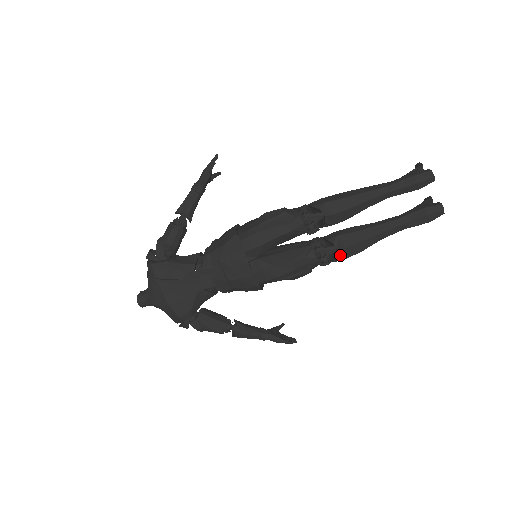
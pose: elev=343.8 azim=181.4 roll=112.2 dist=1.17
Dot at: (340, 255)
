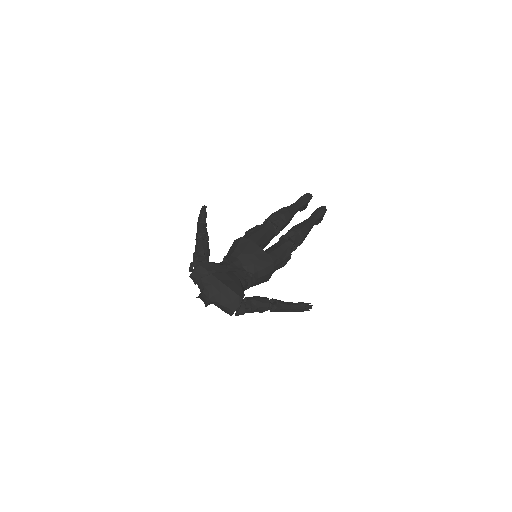
Dot at: (301, 235)
